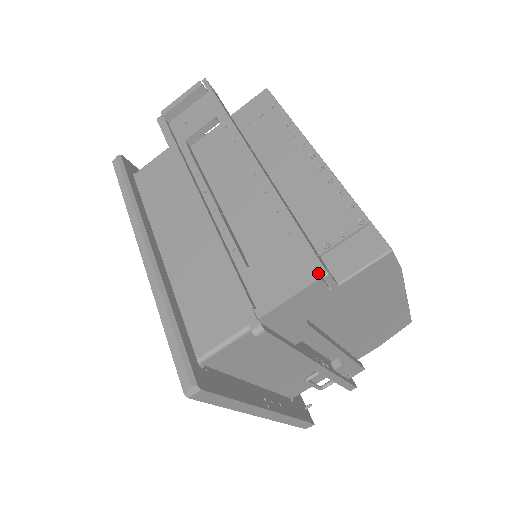
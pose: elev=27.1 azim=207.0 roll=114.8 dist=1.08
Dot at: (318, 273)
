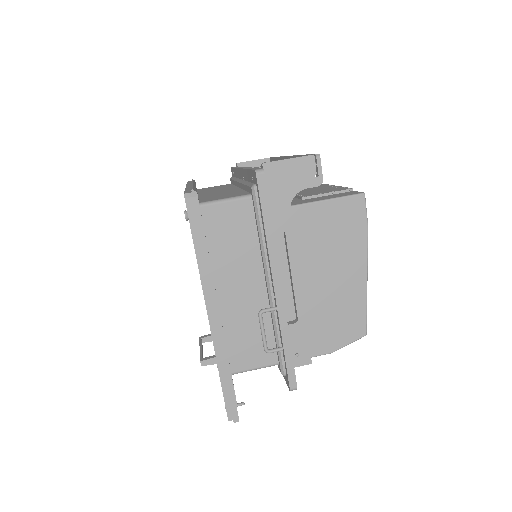
Dot at: (313, 159)
